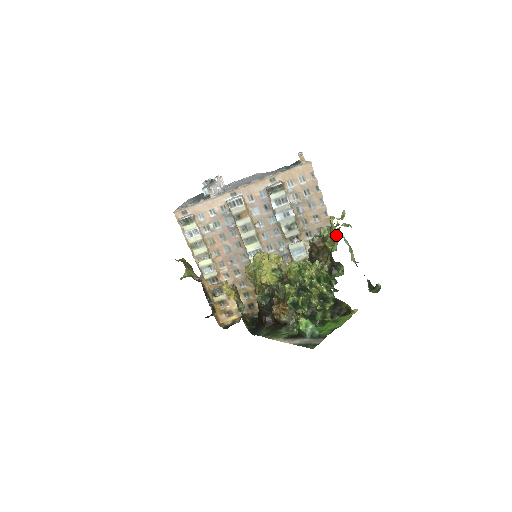
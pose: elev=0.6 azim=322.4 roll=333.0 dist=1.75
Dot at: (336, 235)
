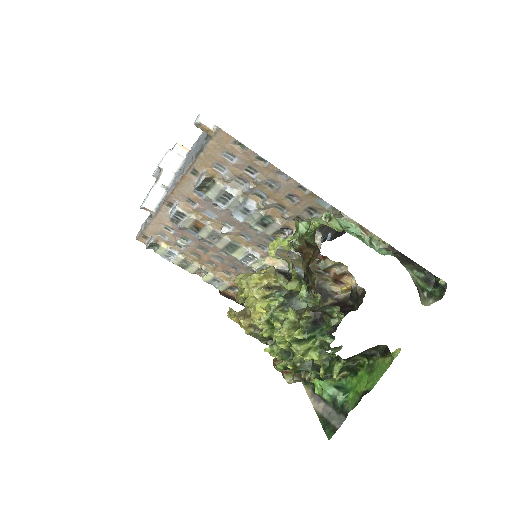
Dot at: (337, 213)
